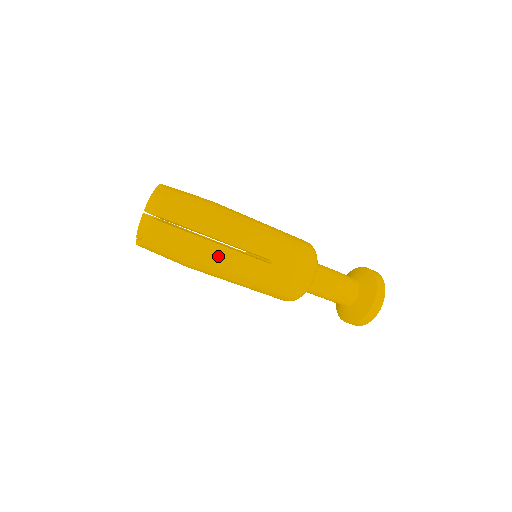
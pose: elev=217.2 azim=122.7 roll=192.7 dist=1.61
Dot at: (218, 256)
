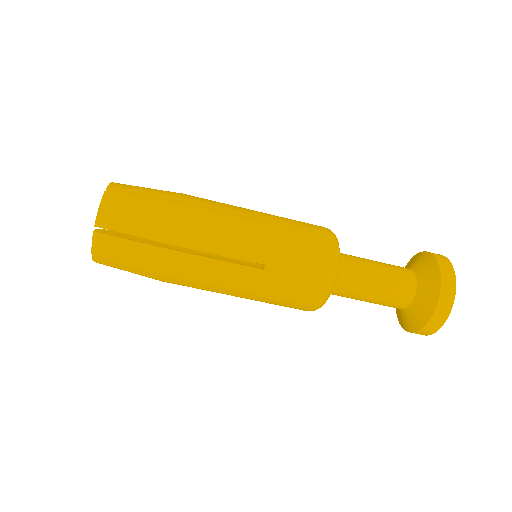
Dot at: (197, 220)
